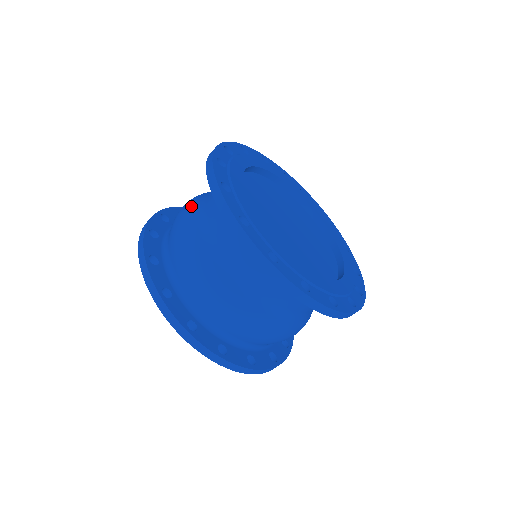
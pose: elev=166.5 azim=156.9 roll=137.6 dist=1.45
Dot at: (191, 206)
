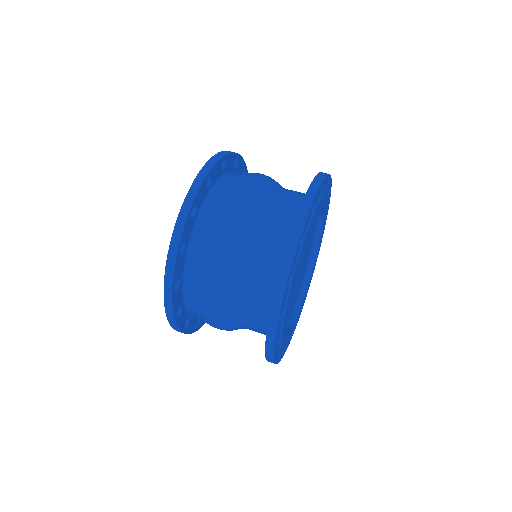
Dot at: (268, 182)
